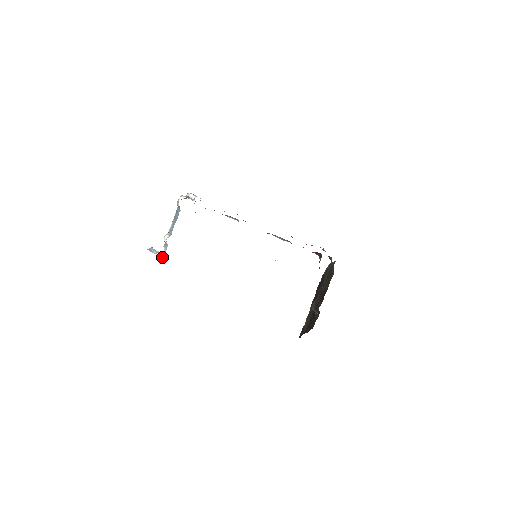
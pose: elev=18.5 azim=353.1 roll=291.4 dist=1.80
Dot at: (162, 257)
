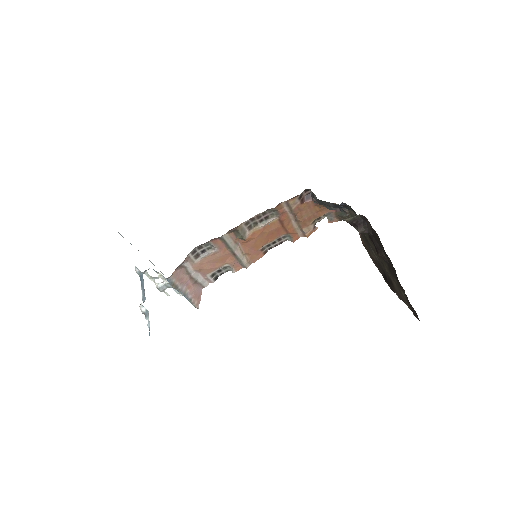
Dot at: (149, 328)
